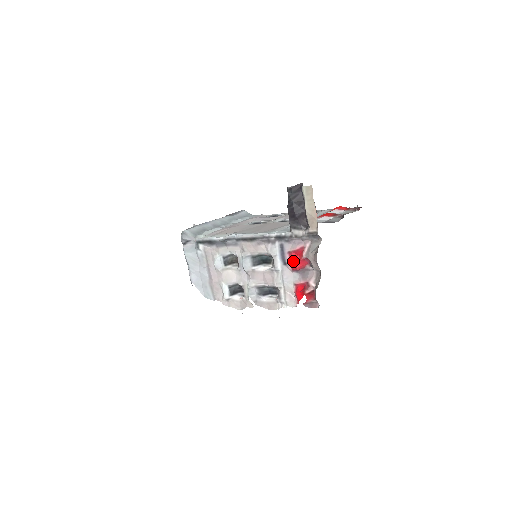
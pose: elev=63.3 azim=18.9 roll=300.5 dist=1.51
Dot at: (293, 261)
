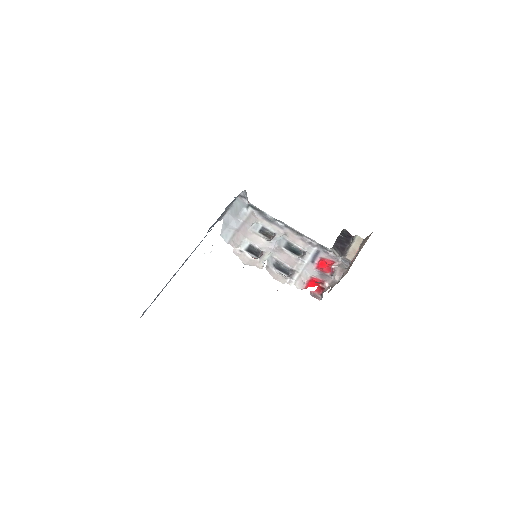
Dot at: (324, 263)
